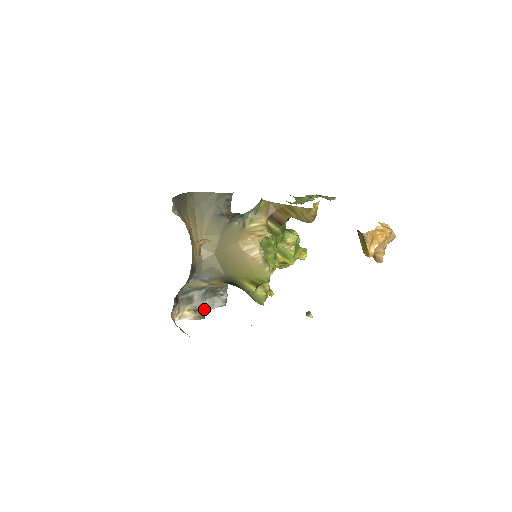
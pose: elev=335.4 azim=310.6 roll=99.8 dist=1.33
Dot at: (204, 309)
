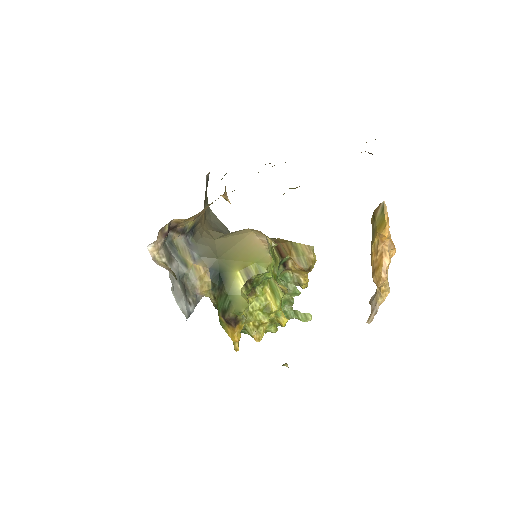
Dot at: (173, 287)
